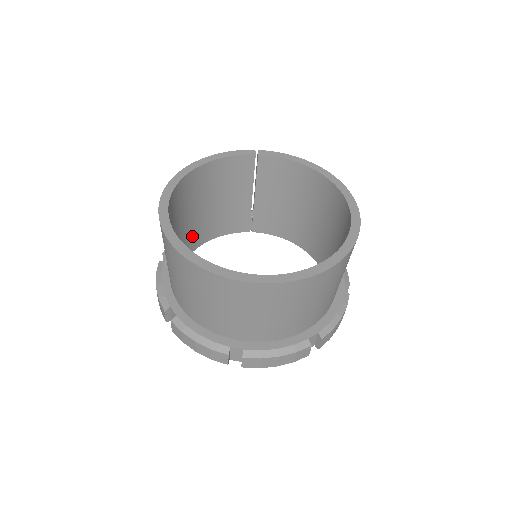
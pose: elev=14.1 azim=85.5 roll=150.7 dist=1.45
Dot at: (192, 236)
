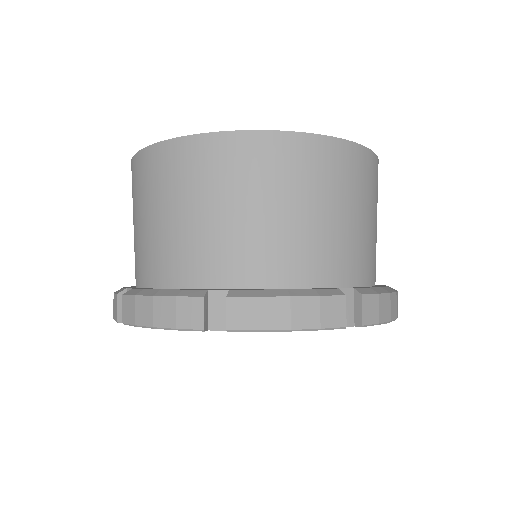
Dot at: occluded
